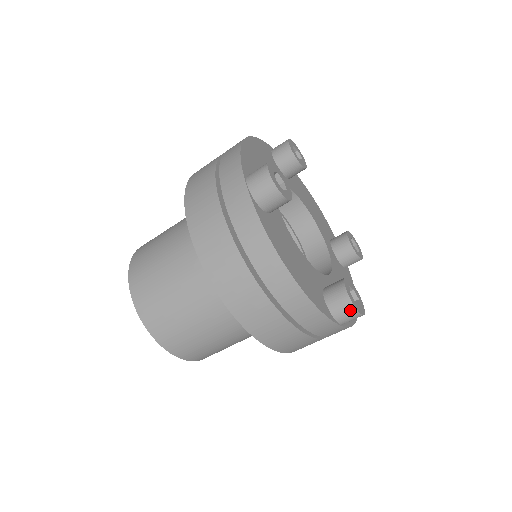
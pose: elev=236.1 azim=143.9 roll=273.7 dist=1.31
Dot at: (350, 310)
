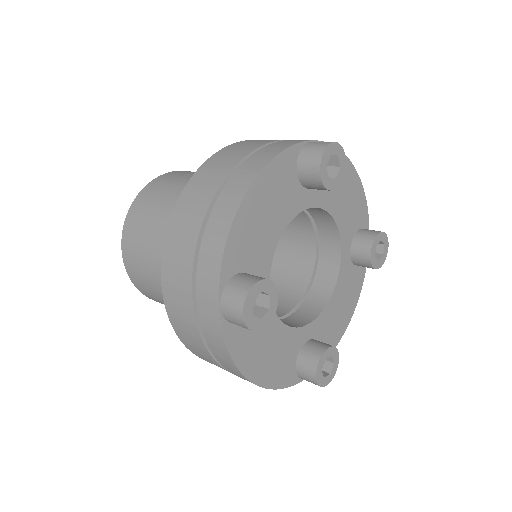
Dot at: (315, 384)
